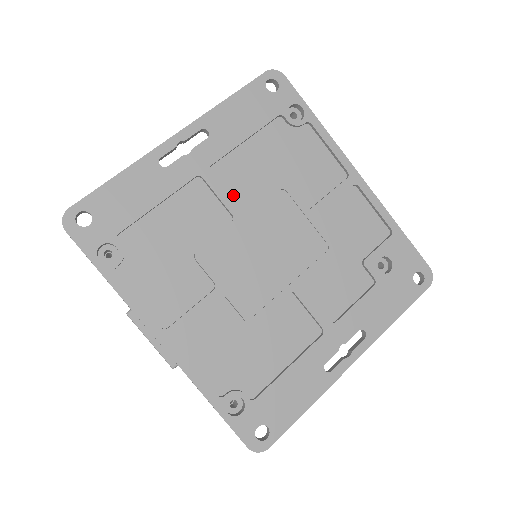
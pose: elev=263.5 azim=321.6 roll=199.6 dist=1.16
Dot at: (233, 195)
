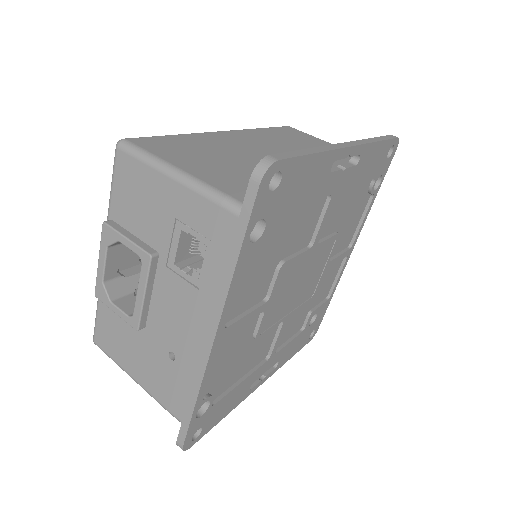
Dot at: occluded
